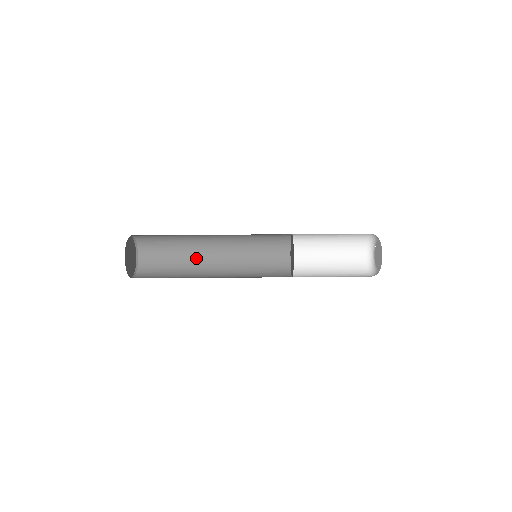
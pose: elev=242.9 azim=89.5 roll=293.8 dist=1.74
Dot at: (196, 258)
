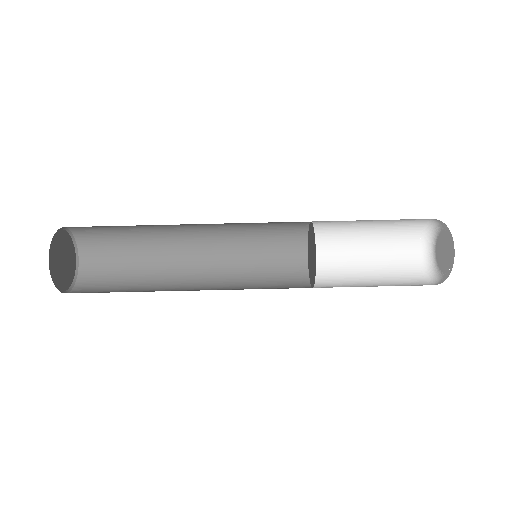
Dot at: (163, 287)
